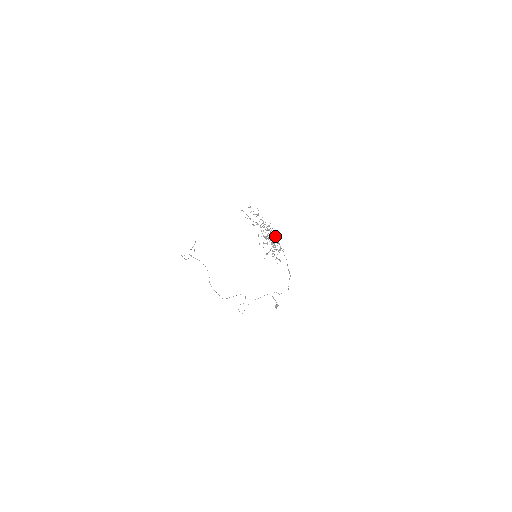
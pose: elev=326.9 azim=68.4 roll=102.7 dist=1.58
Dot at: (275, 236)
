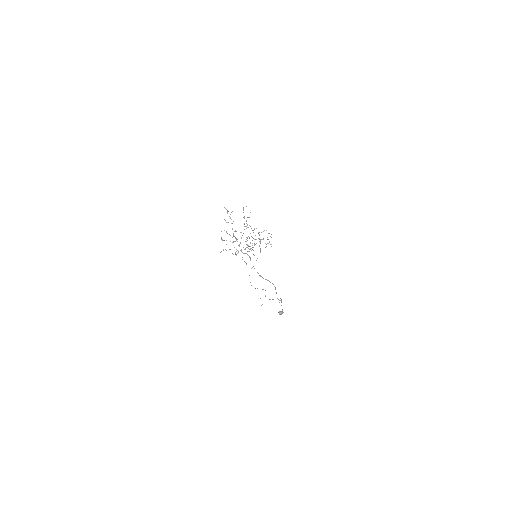
Dot at: occluded
